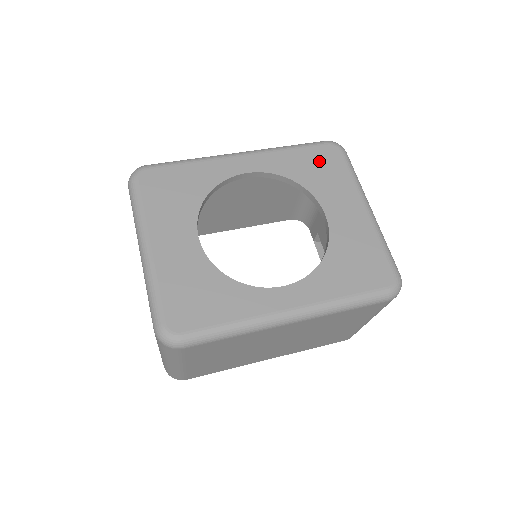
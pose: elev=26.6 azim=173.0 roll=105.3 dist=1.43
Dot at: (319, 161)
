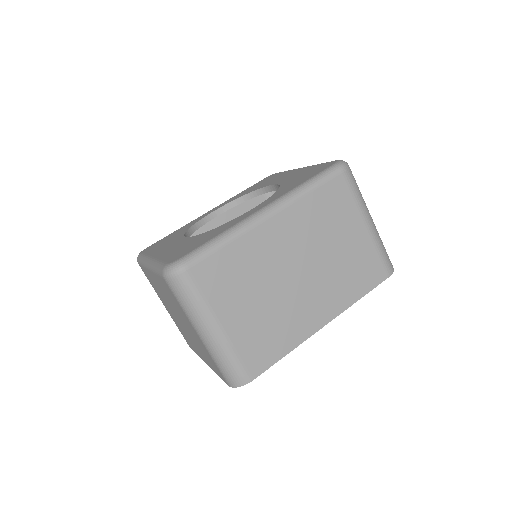
Dot at: (262, 182)
